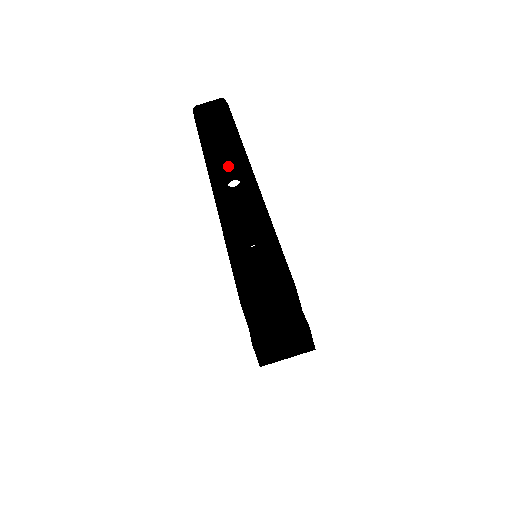
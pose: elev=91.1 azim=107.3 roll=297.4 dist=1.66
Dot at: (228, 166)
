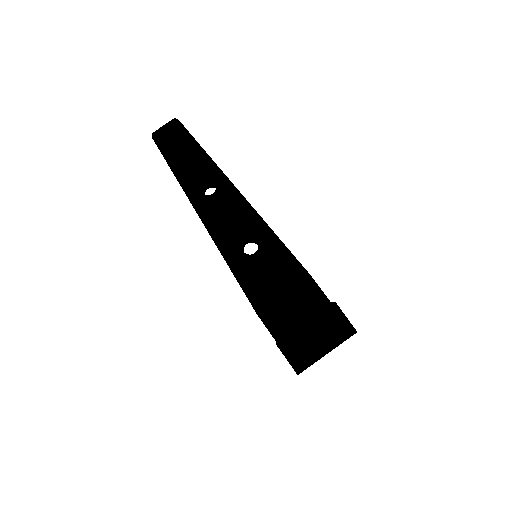
Dot at: (194, 169)
